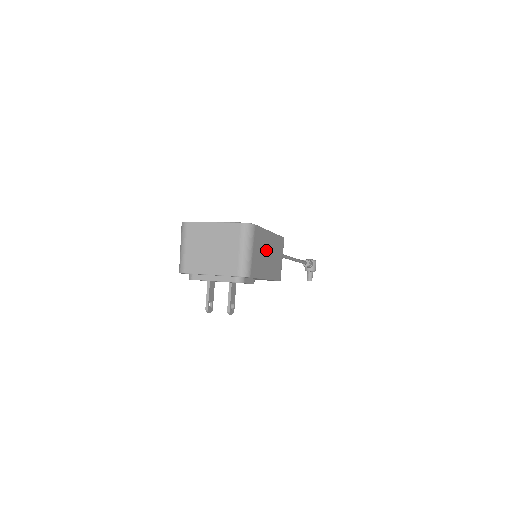
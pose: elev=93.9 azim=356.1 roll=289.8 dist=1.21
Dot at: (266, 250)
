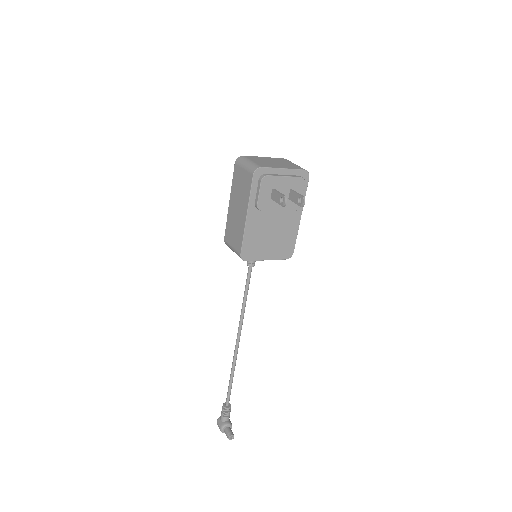
Dot at: occluded
